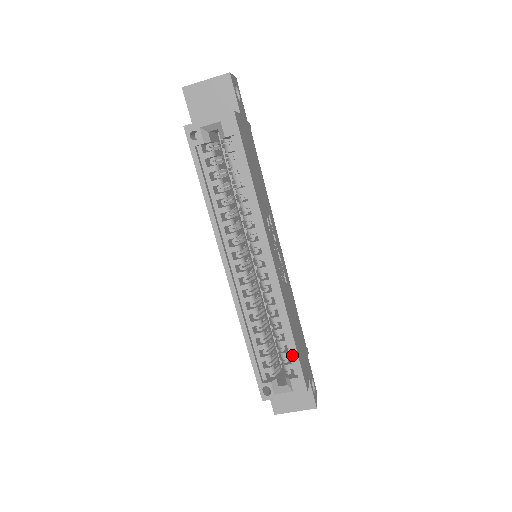
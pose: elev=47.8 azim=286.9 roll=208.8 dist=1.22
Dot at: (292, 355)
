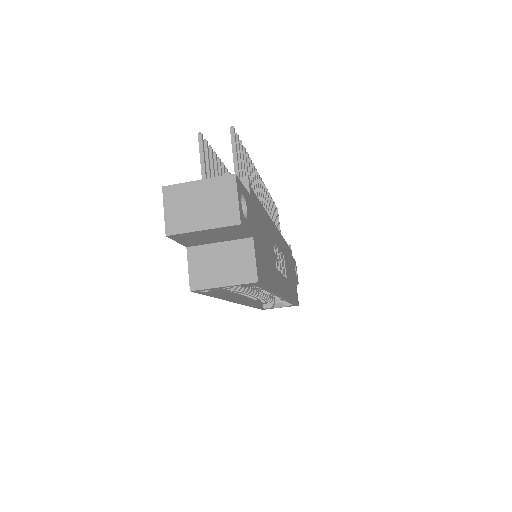
Dot at: occluded
